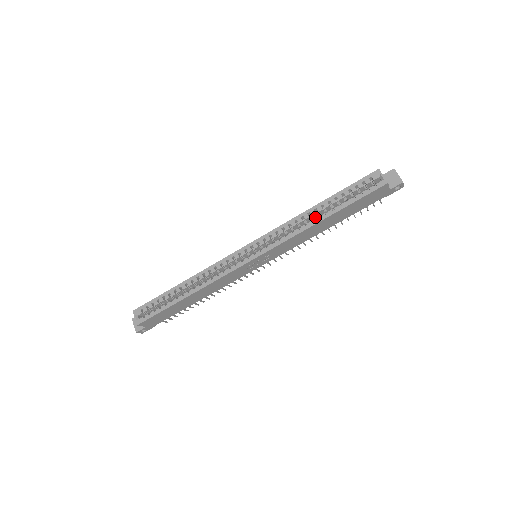
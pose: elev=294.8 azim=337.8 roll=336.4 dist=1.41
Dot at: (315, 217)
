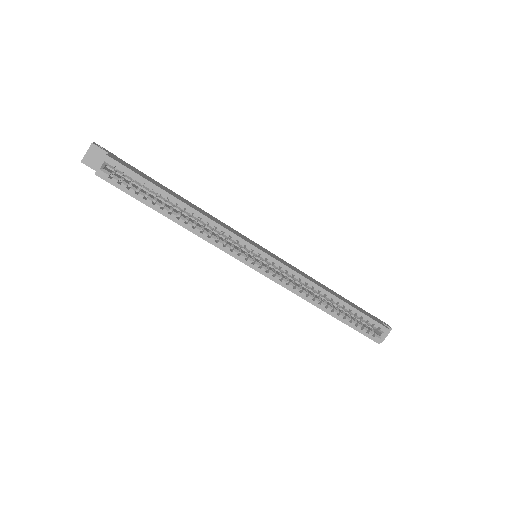
Dot at: (324, 302)
